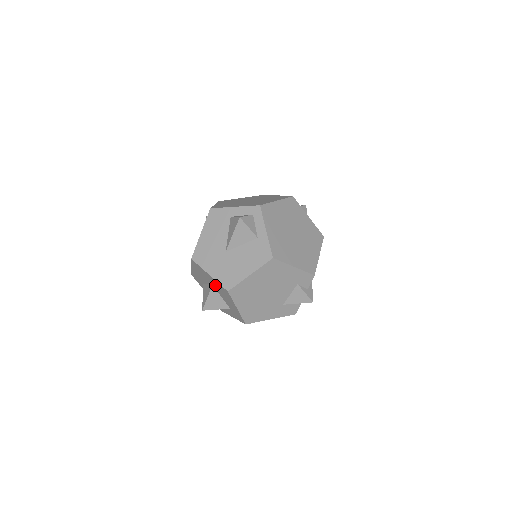
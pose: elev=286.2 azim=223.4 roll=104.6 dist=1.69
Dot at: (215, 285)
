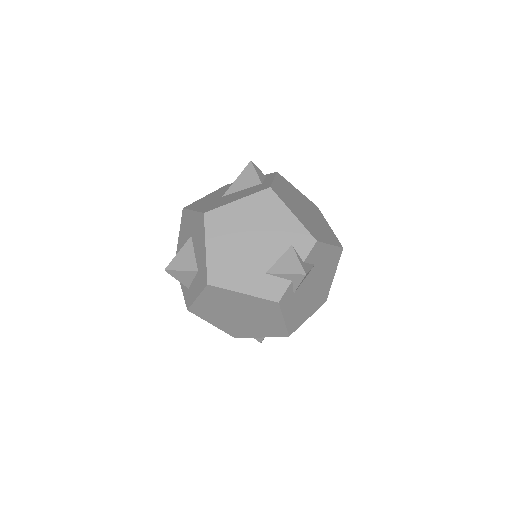
Dot at: (194, 229)
